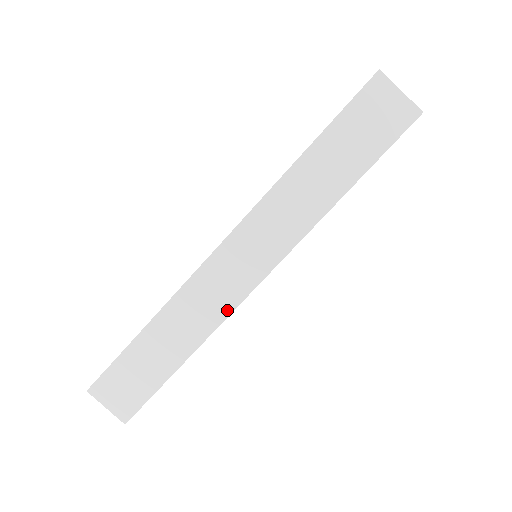
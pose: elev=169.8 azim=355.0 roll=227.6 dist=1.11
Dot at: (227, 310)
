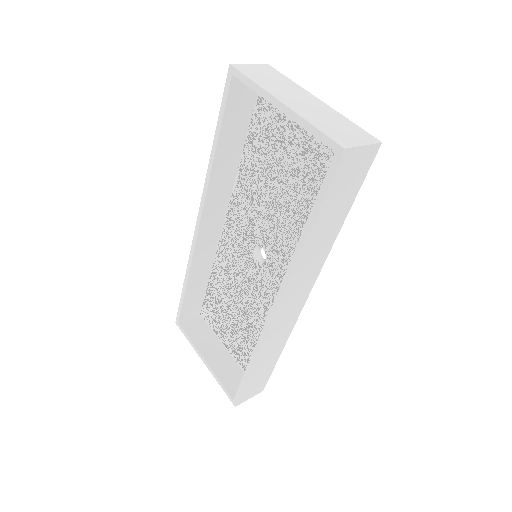
Dot at: (294, 321)
